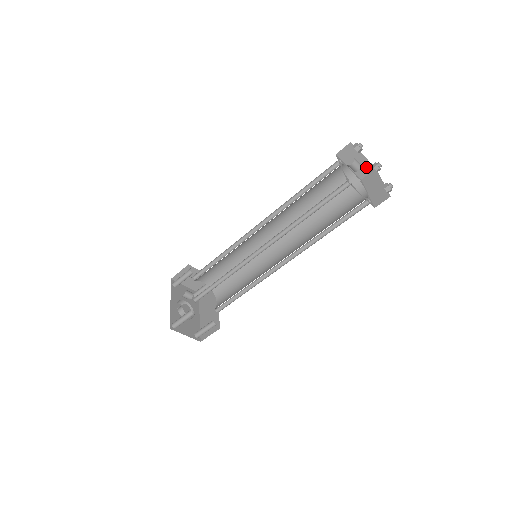
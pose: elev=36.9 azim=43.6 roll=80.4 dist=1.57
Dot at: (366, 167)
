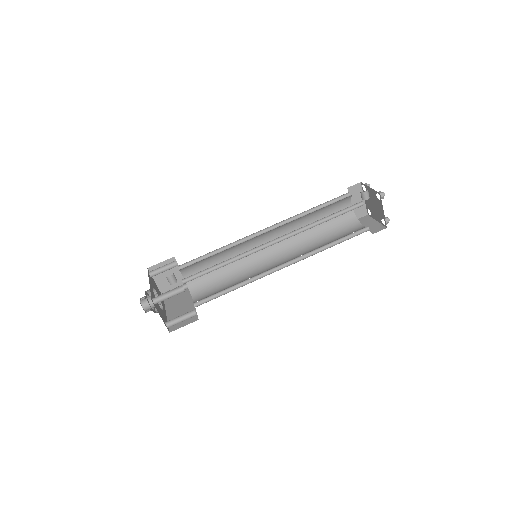
Dot at: (380, 193)
